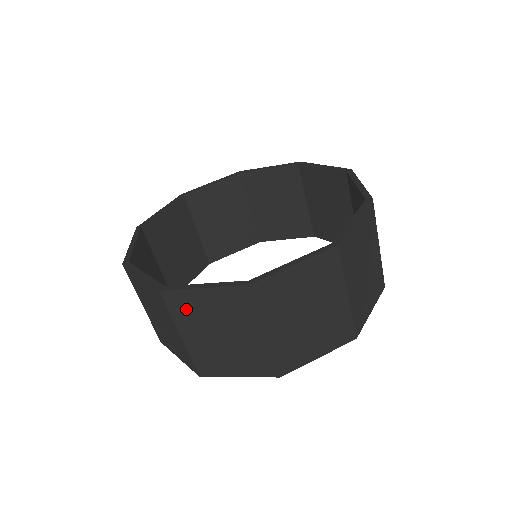
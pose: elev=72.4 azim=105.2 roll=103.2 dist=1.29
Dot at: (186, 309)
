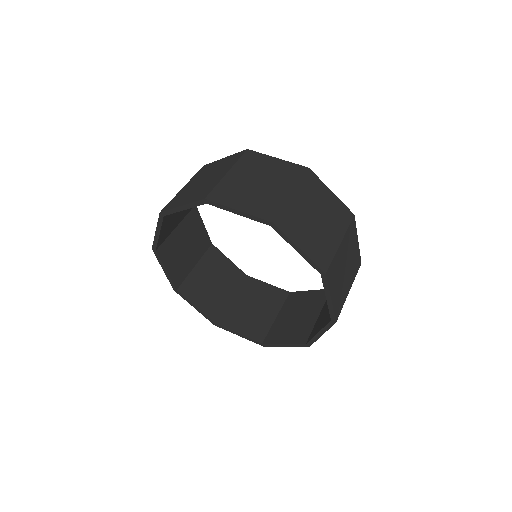
Dot at: (253, 162)
